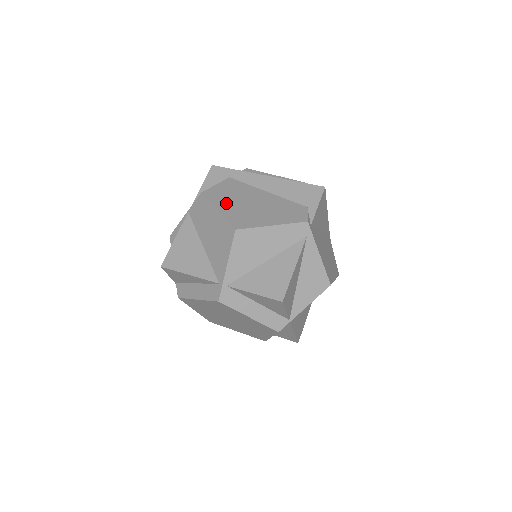
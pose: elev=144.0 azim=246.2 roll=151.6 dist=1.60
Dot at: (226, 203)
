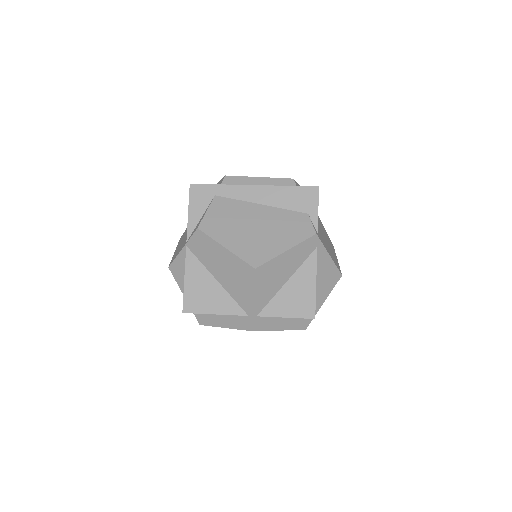
Dot at: (229, 235)
